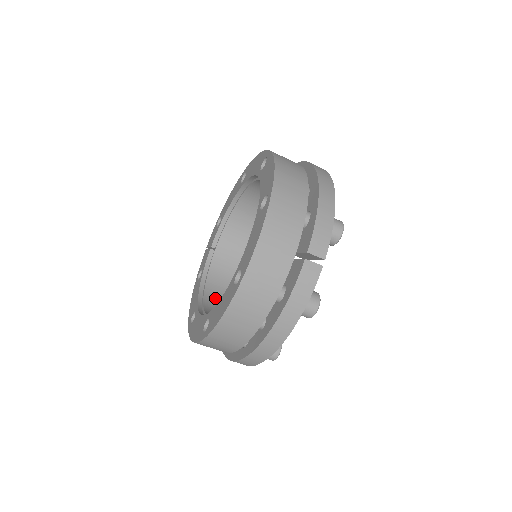
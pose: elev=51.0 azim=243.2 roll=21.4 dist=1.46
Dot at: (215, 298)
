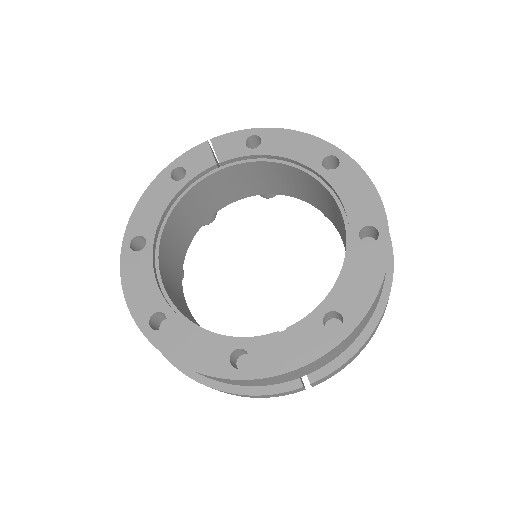
Dot at: (174, 226)
